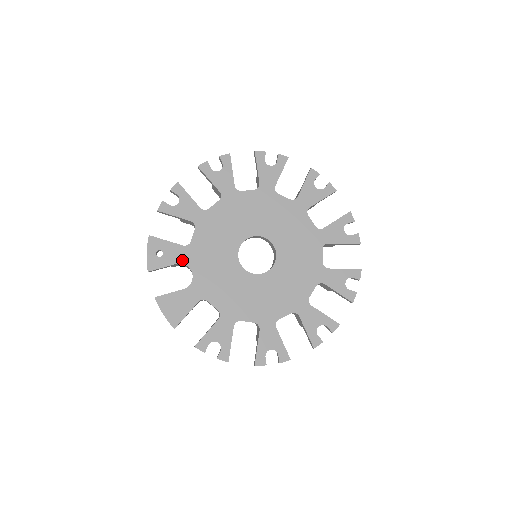
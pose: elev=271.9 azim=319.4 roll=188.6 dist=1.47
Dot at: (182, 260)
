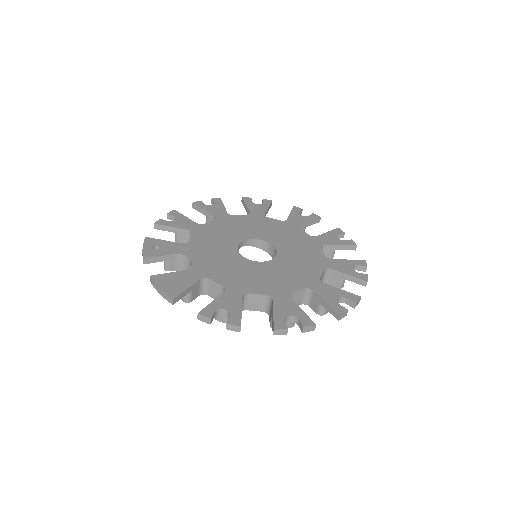
Dot at: (180, 252)
